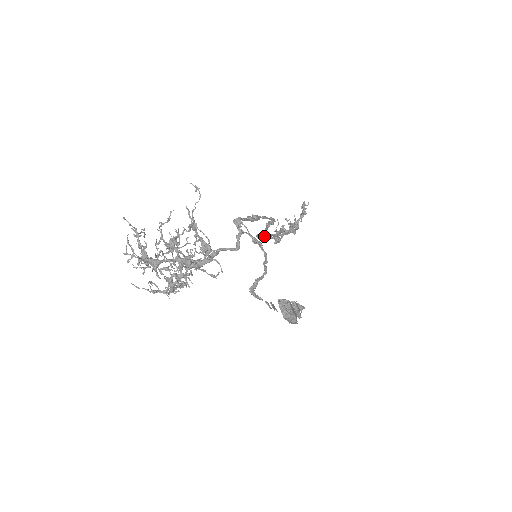
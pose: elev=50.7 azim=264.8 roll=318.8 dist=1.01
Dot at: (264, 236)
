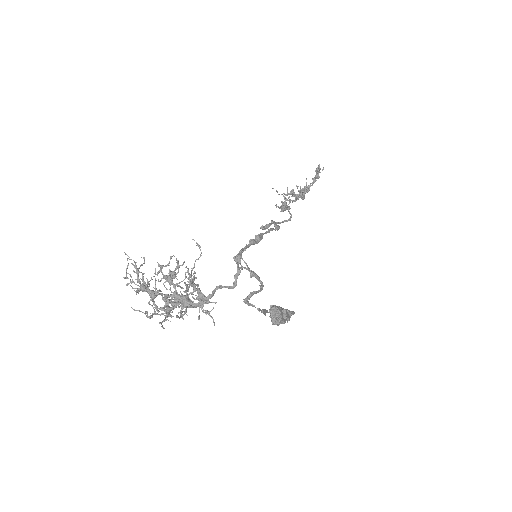
Dot at: occluded
